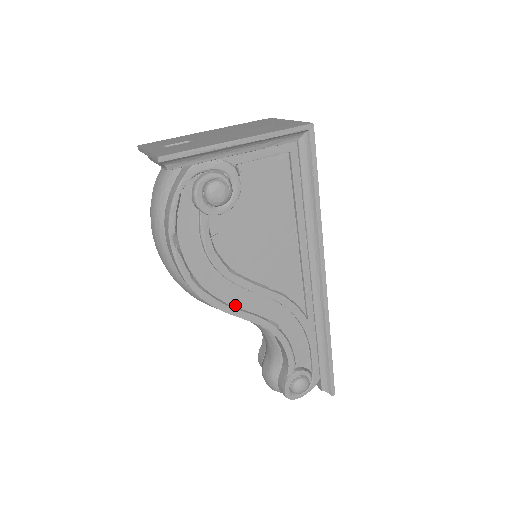
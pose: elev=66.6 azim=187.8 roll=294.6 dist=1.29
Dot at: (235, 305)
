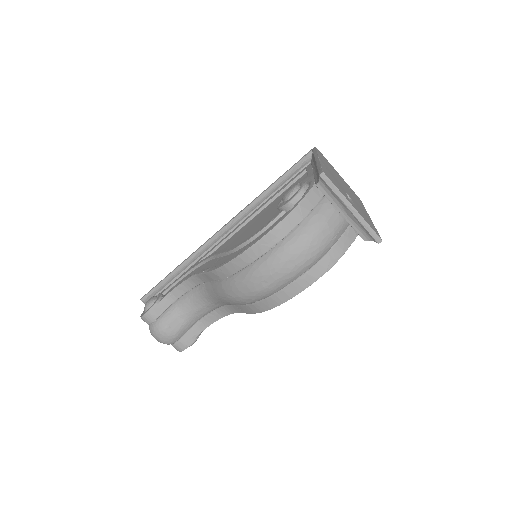
Dot at: occluded
